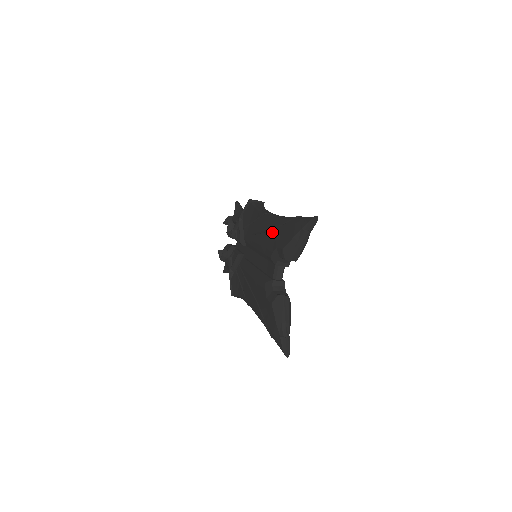
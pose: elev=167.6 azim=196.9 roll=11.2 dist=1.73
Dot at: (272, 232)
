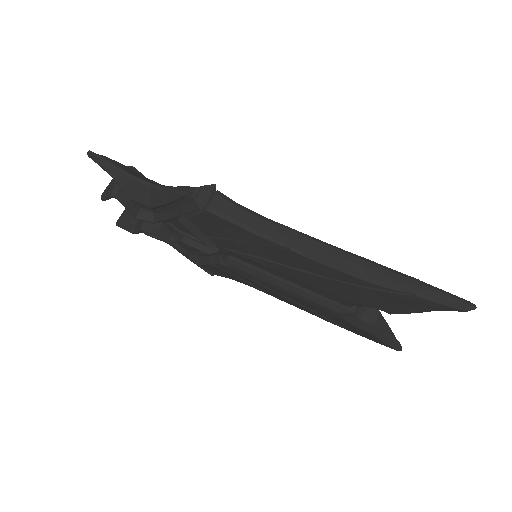
Dot at: (340, 284)
